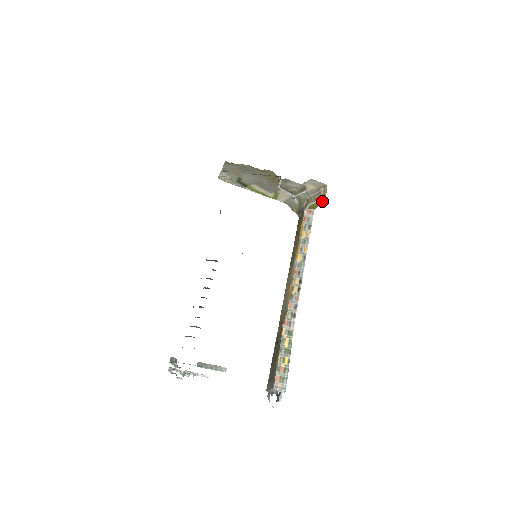
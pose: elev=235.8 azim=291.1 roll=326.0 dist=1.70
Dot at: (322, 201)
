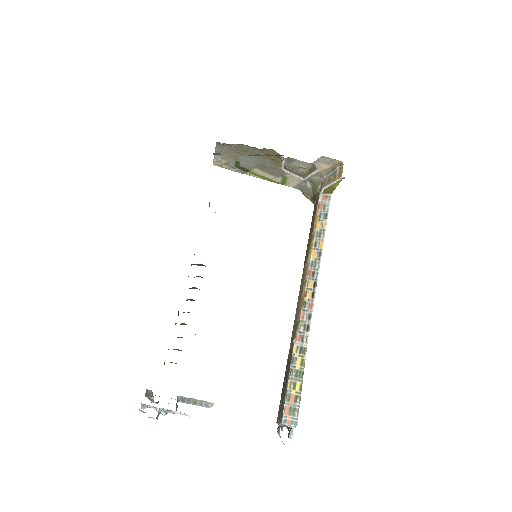
Dot at: occluded
